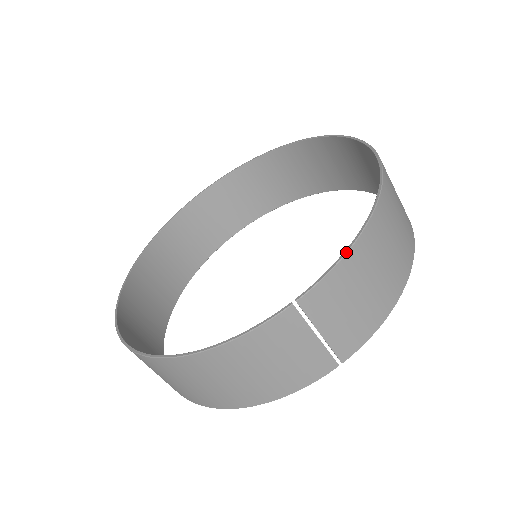
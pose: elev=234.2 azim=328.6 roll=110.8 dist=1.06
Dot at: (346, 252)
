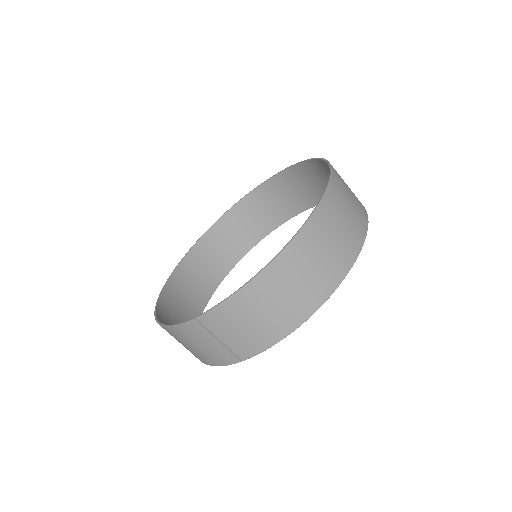
Dot at: (231, 296)
